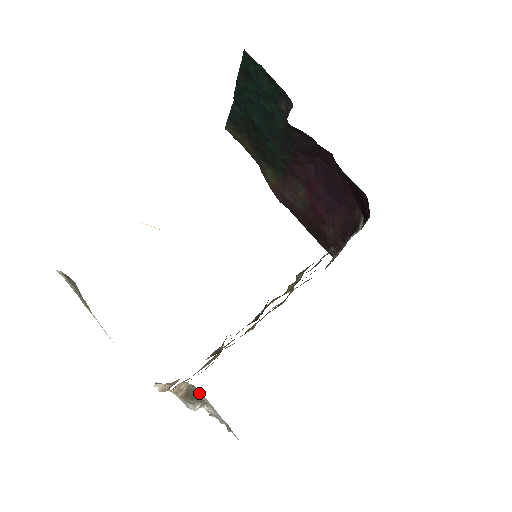
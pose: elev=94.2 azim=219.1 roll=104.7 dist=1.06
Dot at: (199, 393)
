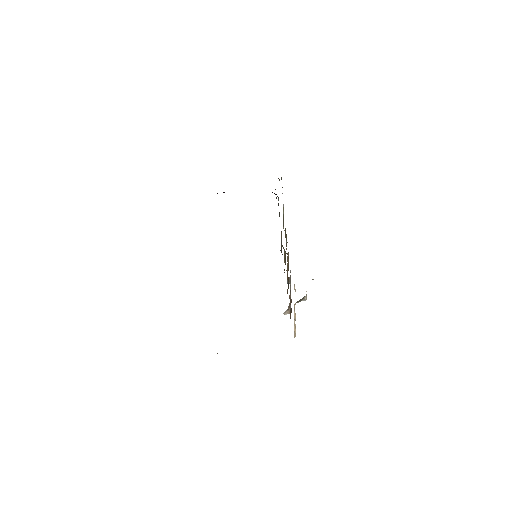
Dot at: occluded
